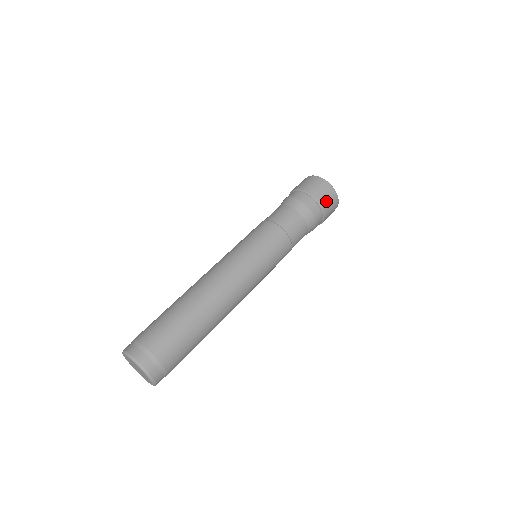
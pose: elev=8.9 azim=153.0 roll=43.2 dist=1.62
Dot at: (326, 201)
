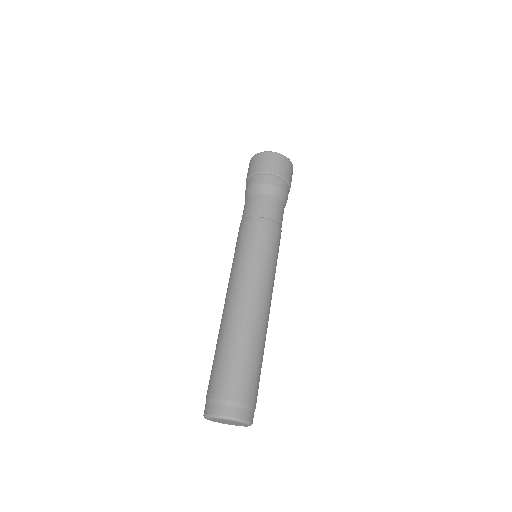
Dot at: (291, 178)
